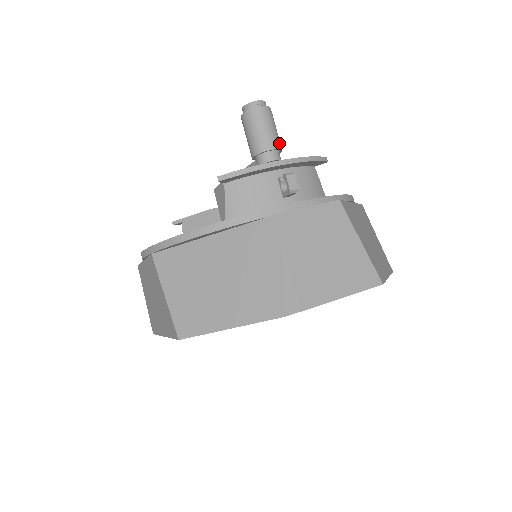
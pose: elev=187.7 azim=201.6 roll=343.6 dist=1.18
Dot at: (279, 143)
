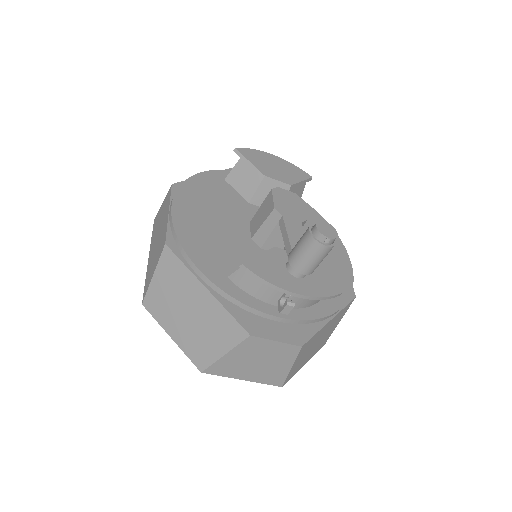
Dot at: occluded
